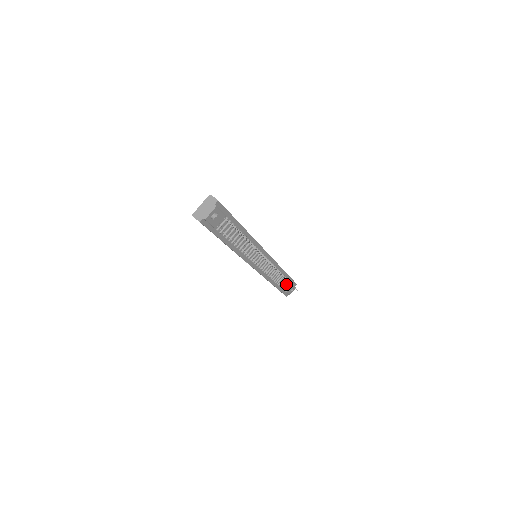
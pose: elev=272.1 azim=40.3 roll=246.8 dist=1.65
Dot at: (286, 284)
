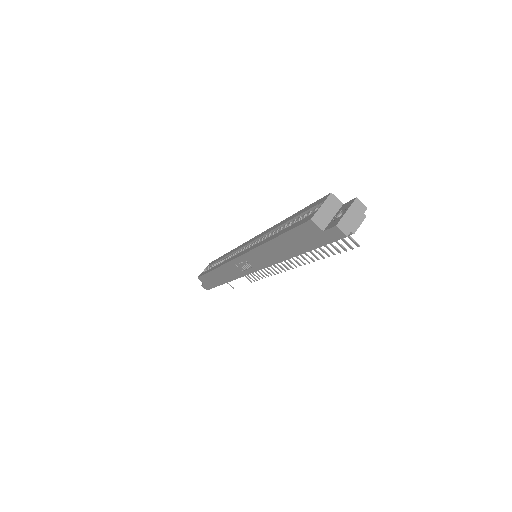
Dot at: occluded
